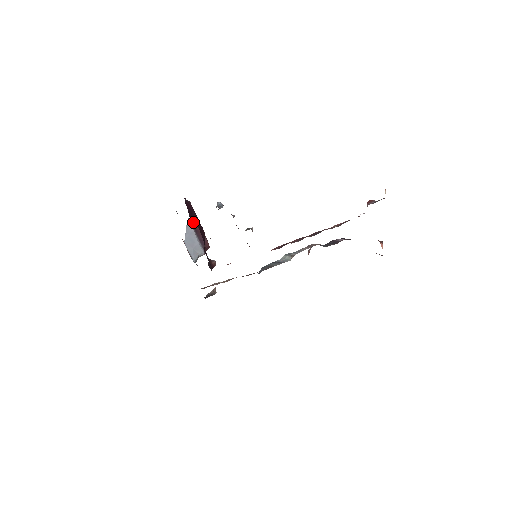
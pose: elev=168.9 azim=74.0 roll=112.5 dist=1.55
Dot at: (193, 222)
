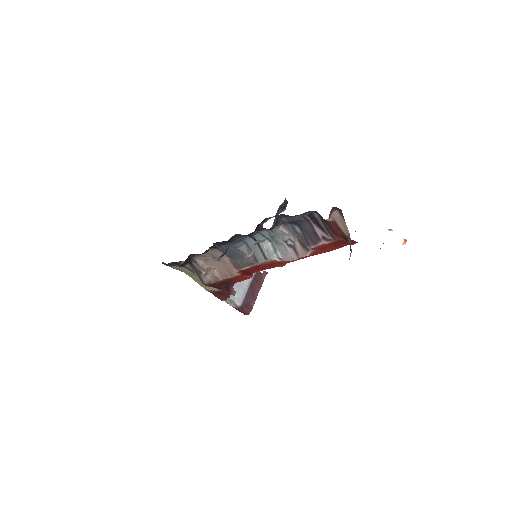
Dot at: occluded
